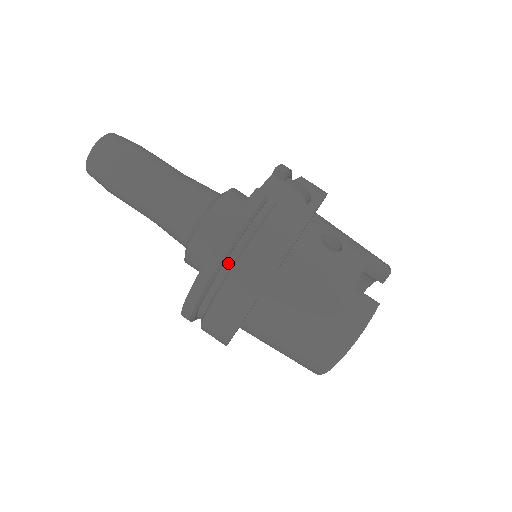
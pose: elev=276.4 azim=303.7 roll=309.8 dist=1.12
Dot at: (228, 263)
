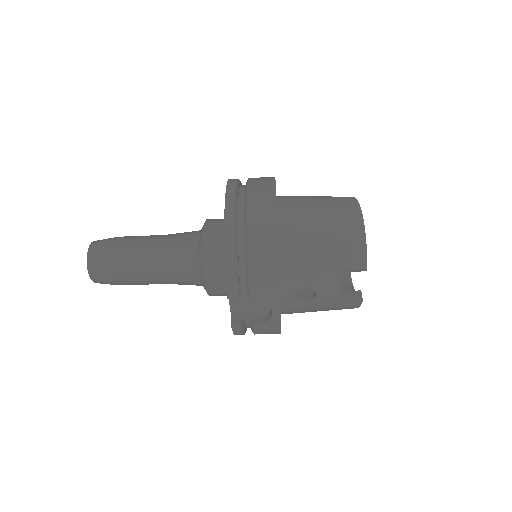
Dot at: occluded
